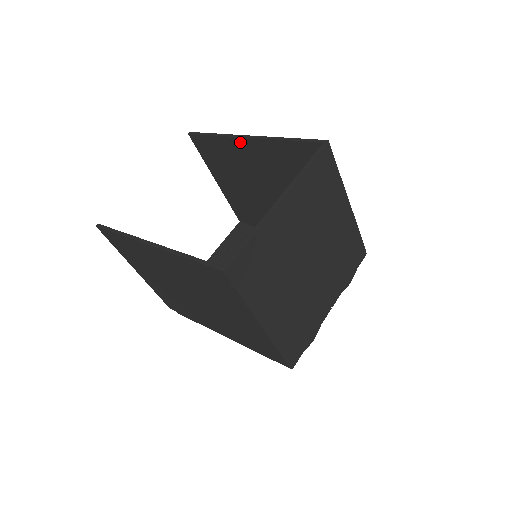
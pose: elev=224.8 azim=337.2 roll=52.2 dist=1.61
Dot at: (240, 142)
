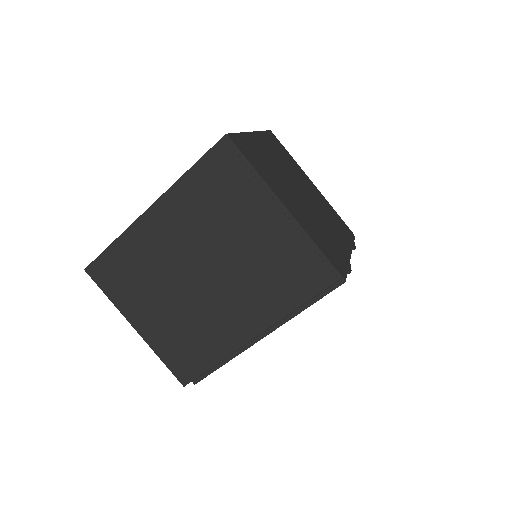
Dot at: occluded
